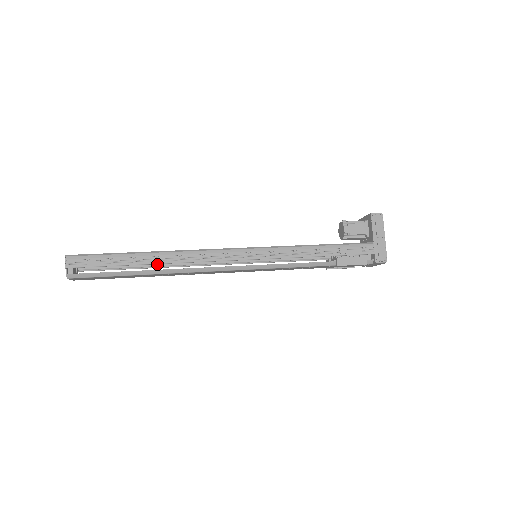
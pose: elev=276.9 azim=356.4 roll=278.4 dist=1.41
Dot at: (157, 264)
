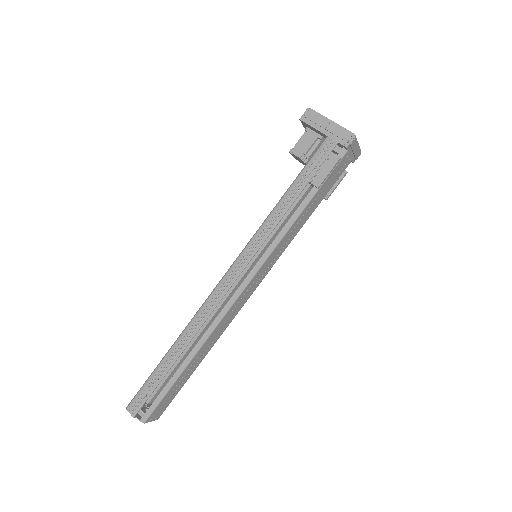
Dot at: occluded
